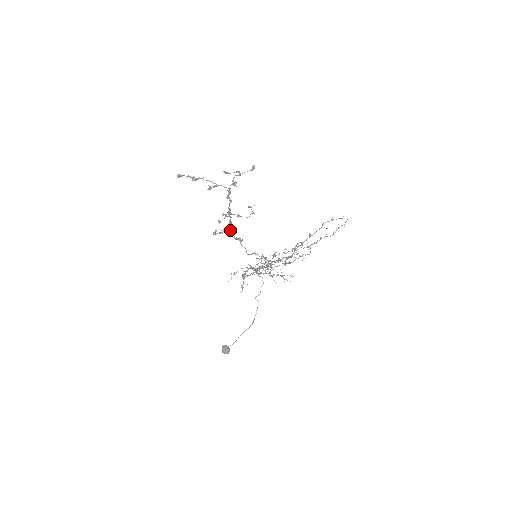
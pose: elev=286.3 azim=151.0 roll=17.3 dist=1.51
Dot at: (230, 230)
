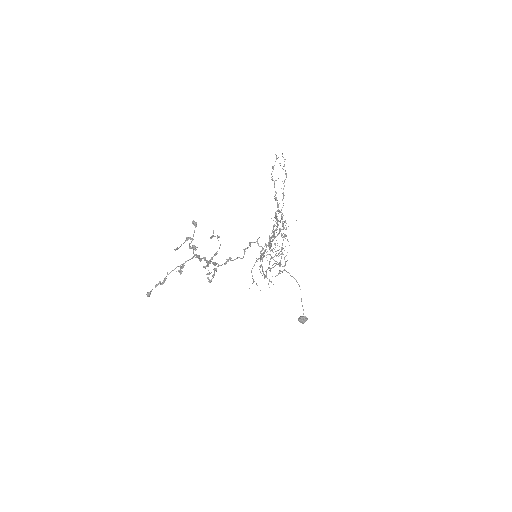
Dot at: (218, 266)
